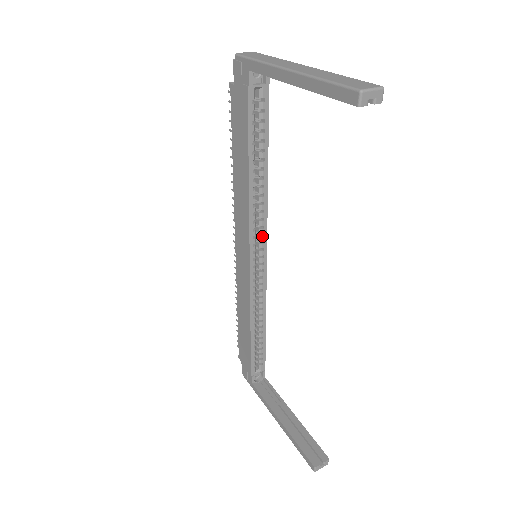
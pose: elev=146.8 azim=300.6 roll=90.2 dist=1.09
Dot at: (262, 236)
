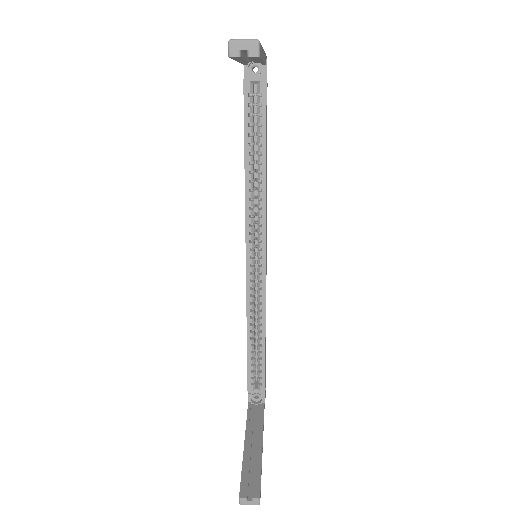
Dot at: (260, 235)
